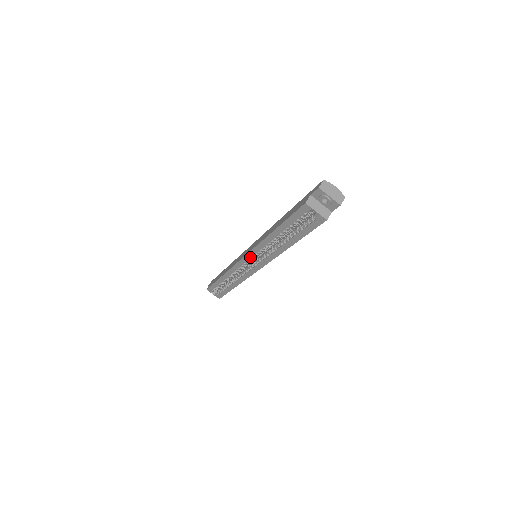
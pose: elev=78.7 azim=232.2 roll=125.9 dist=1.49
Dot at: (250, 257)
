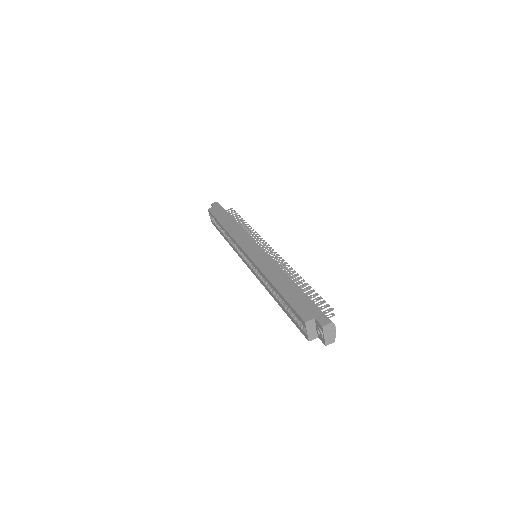
Dot at: (249, 260)
